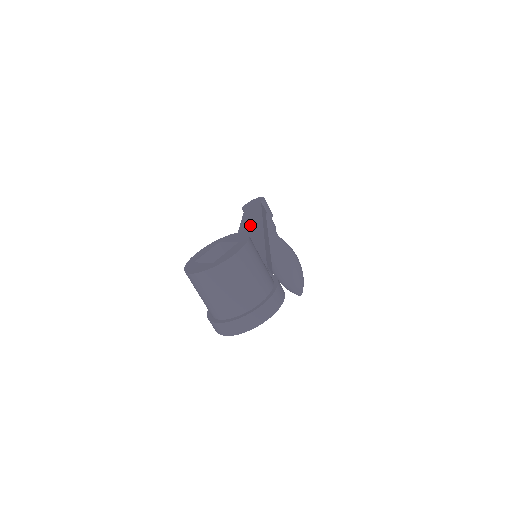
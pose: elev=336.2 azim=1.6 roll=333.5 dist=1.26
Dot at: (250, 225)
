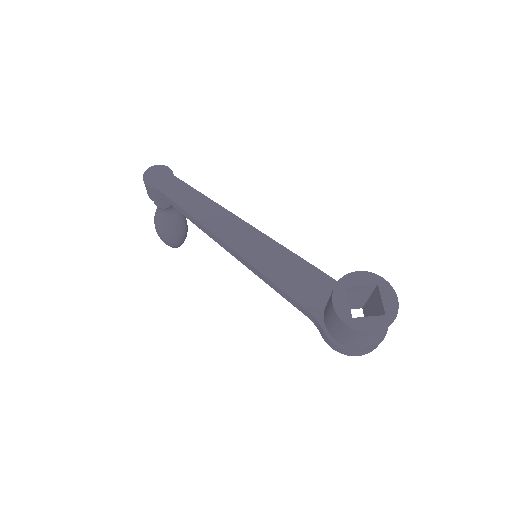
Dot at: (218, 220)
